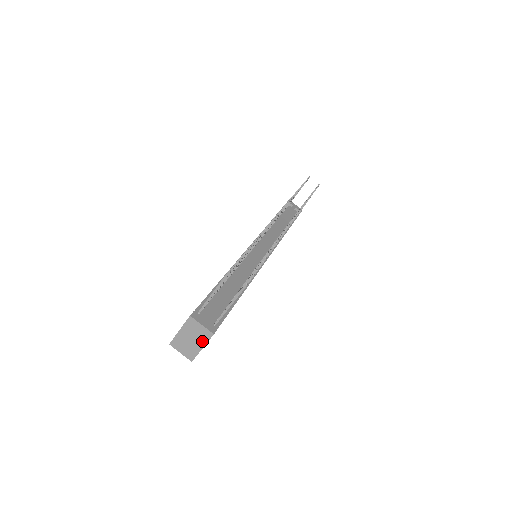
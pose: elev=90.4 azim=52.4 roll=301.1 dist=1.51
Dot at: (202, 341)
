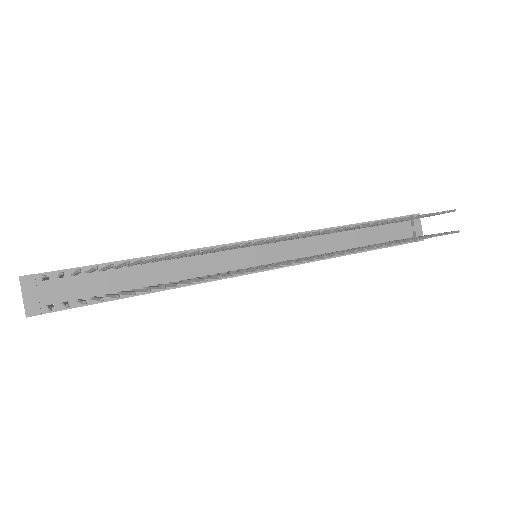
Dot at: occluded
